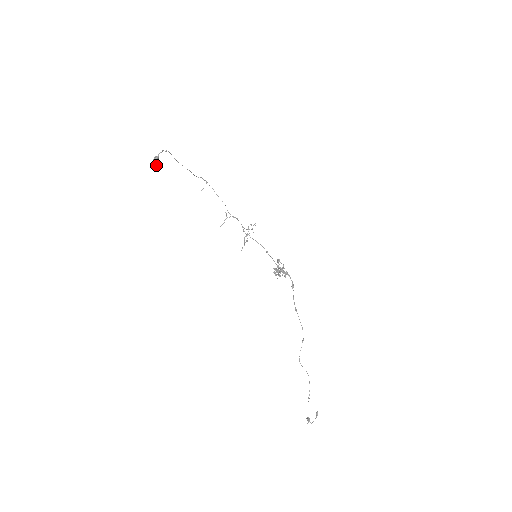
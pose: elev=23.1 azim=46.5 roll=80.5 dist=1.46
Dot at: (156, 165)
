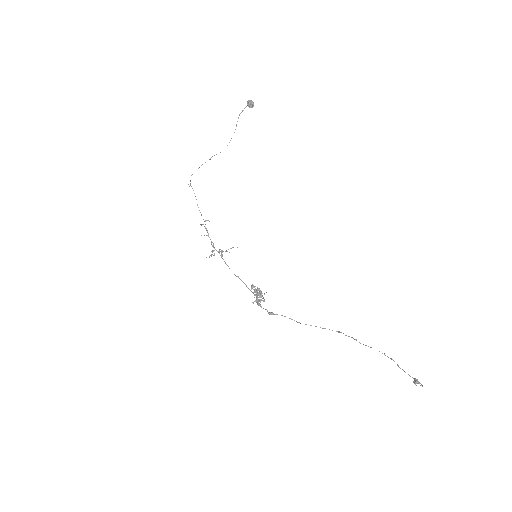
Dot at: (253, 104)
